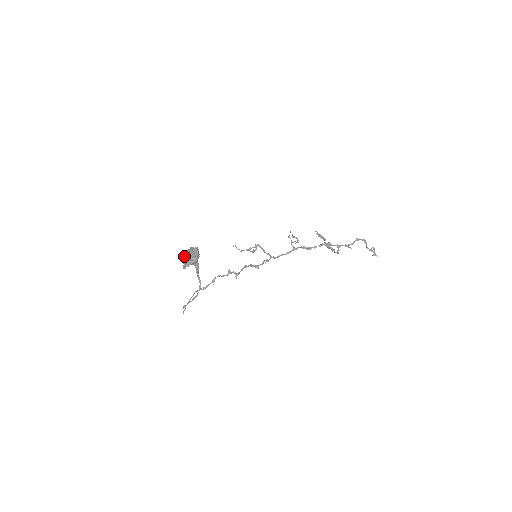
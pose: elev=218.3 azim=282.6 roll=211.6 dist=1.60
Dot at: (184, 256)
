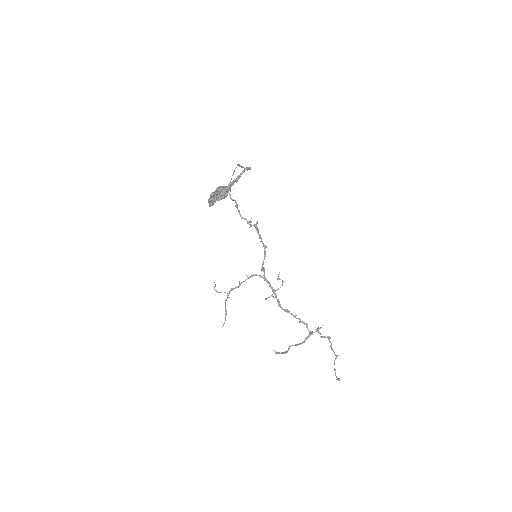
Dot at: occluded
